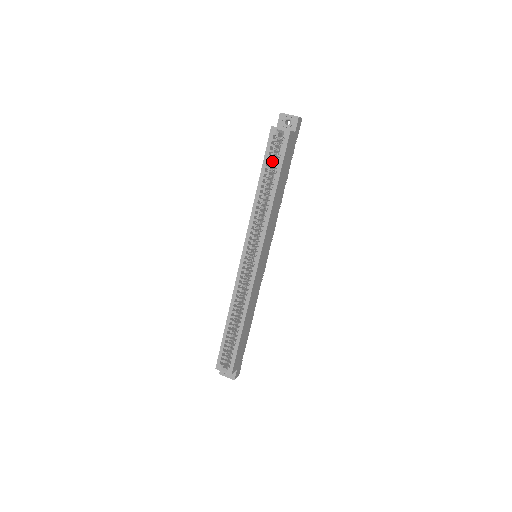
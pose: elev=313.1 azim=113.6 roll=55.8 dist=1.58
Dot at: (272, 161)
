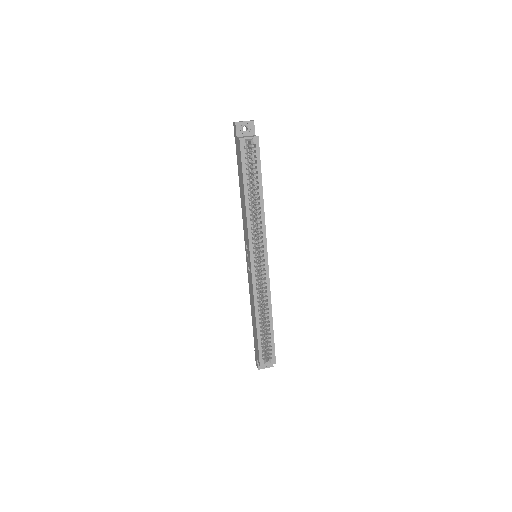
Dot at: (247, 169)
